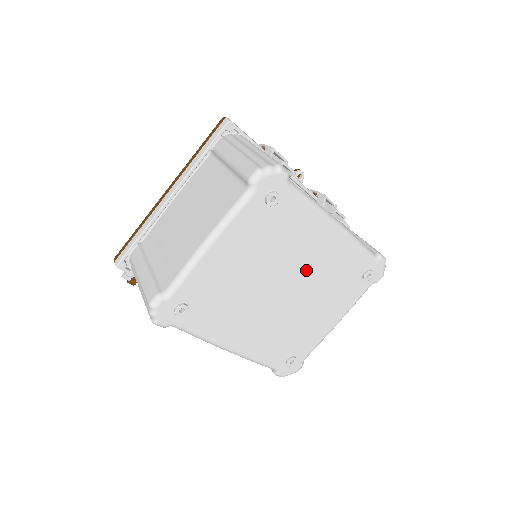
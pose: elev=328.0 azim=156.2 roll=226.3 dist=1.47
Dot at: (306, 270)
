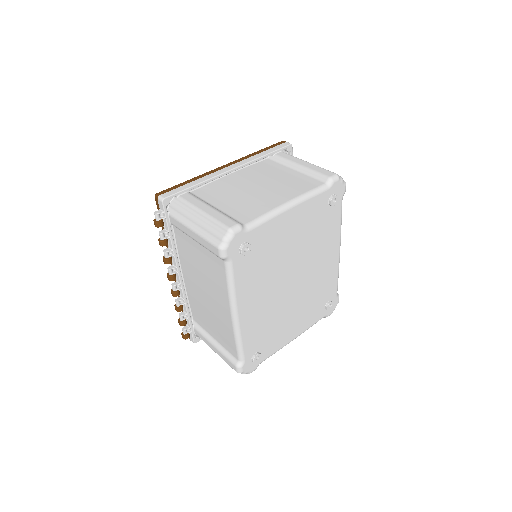
Dot at: (310, 274)
